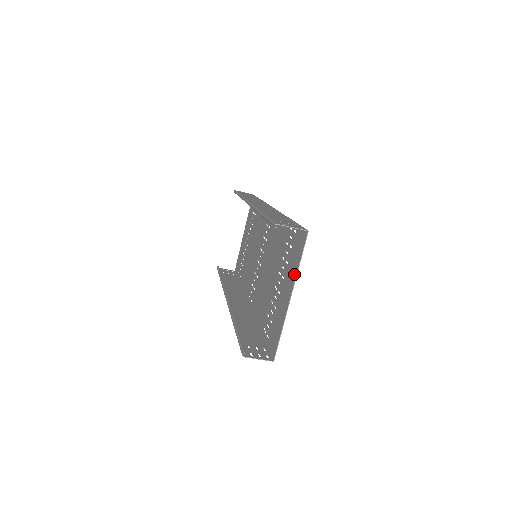
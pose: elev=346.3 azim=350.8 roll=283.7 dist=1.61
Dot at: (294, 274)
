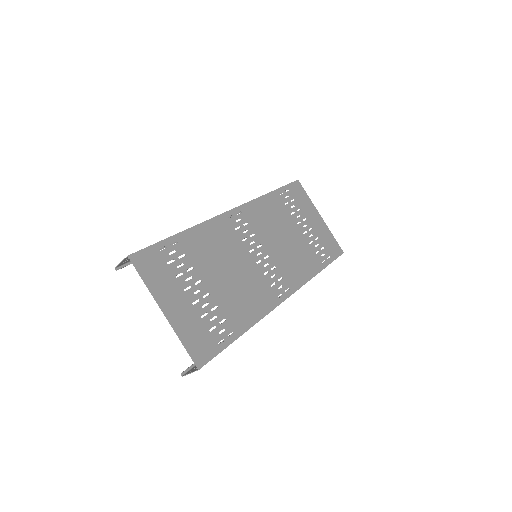
Dot at: (155, 291)
